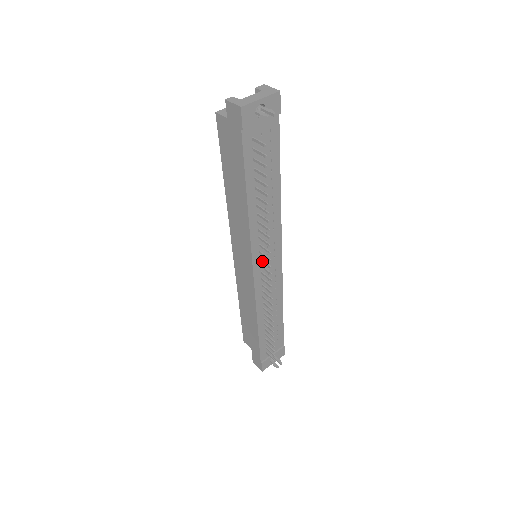
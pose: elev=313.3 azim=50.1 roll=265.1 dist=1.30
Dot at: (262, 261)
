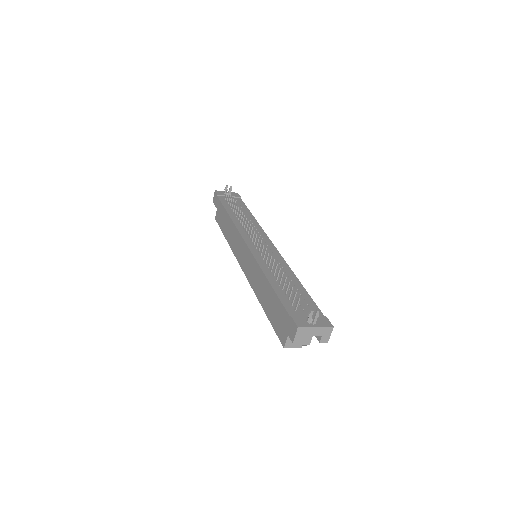
Dot at: (250, 236)
